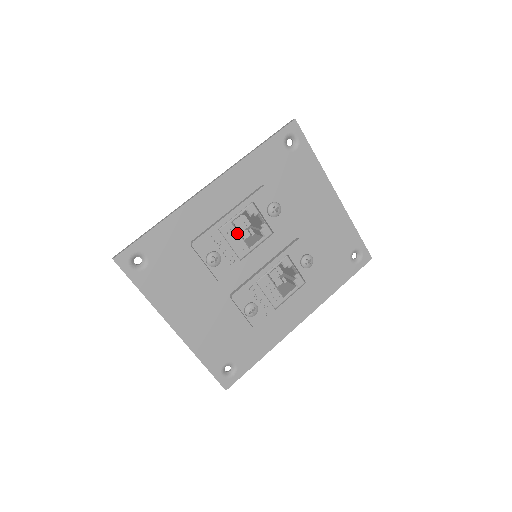
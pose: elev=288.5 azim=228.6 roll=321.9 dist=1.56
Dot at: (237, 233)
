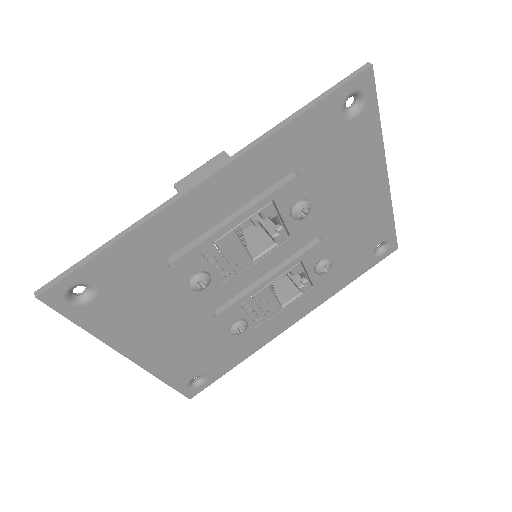
Dot at: (240, 244)
